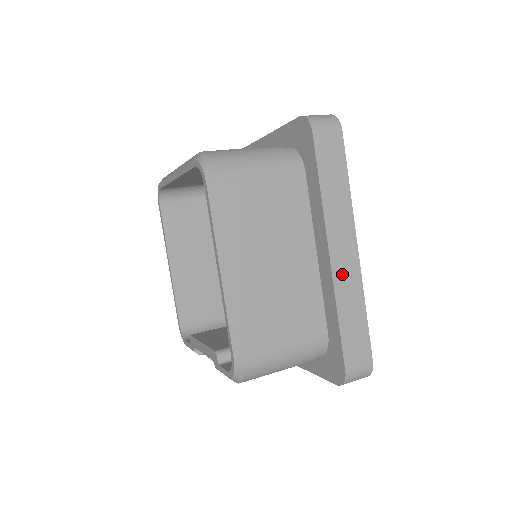
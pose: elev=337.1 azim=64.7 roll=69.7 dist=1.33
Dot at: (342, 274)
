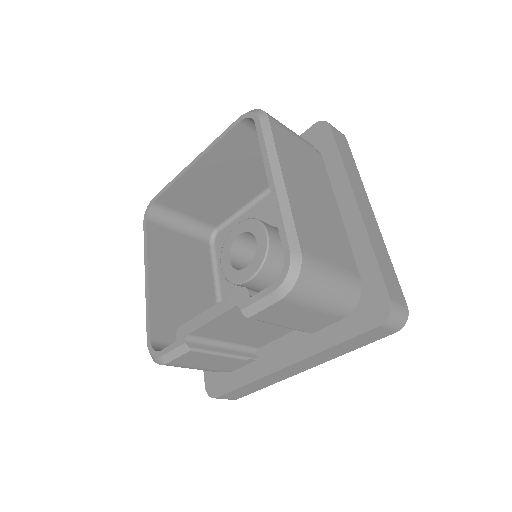
Dot at: (368, 221)
